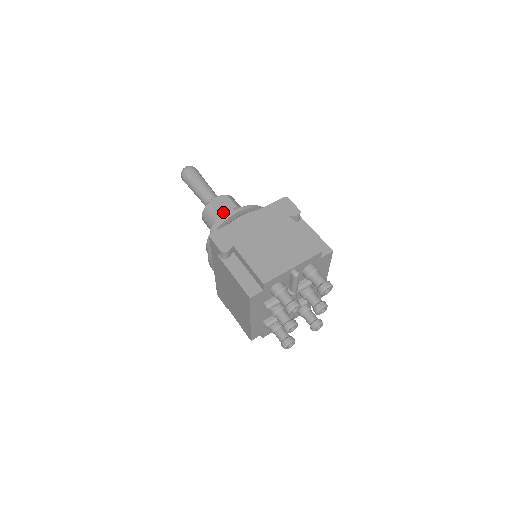
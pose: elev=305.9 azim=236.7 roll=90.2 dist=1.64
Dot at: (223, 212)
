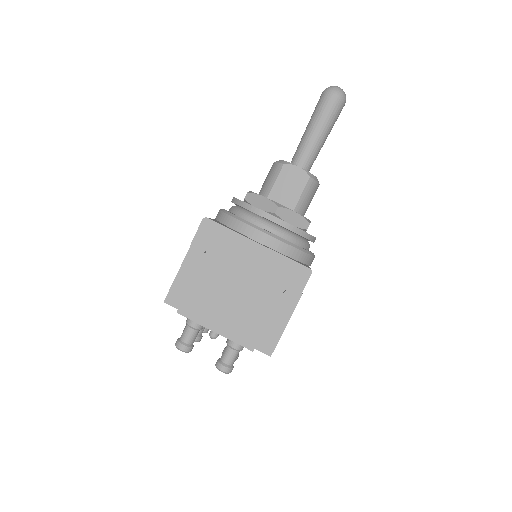
Dot at: (280, 191)
